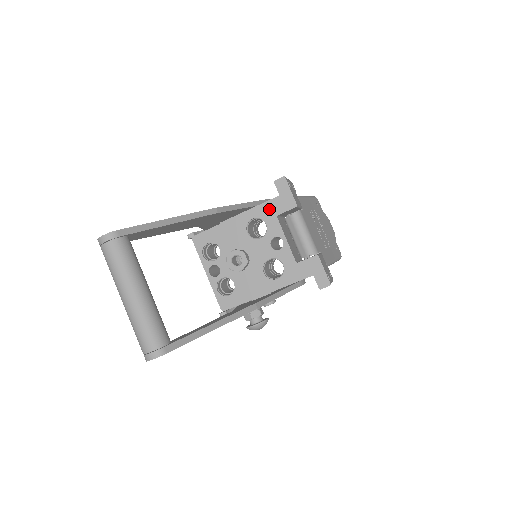
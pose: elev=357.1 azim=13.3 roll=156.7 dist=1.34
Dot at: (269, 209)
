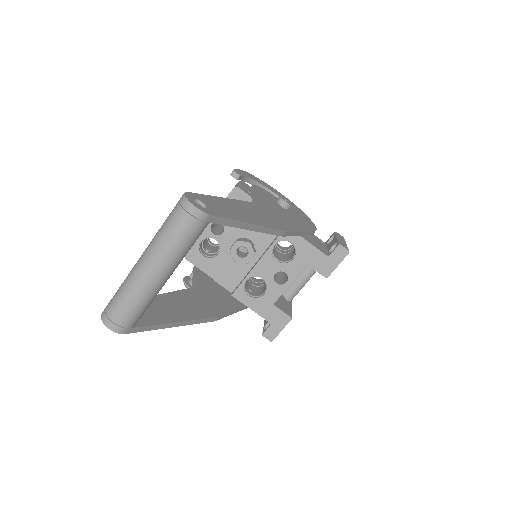
Dot at: (310, 254)
